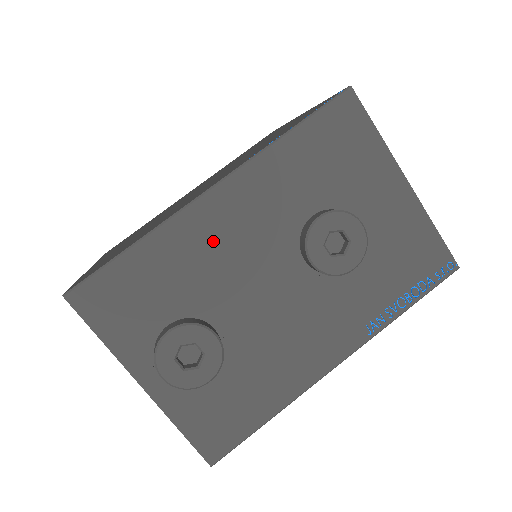
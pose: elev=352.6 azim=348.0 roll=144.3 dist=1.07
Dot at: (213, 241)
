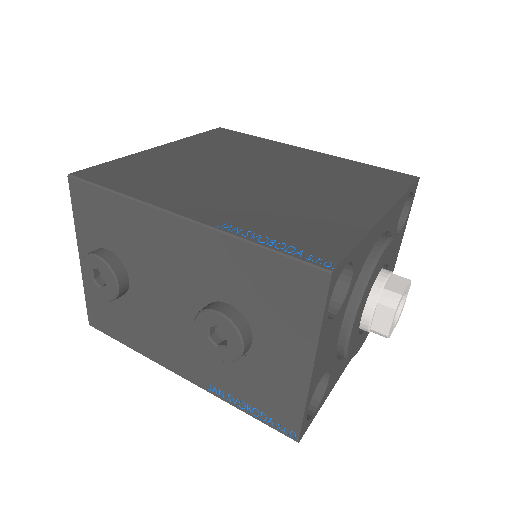
Dot at: (158, 243)
